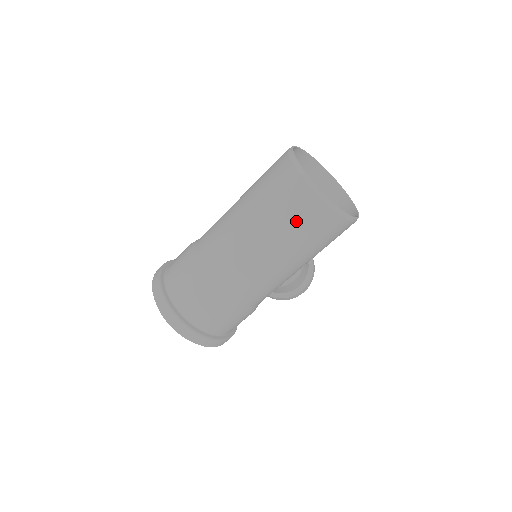
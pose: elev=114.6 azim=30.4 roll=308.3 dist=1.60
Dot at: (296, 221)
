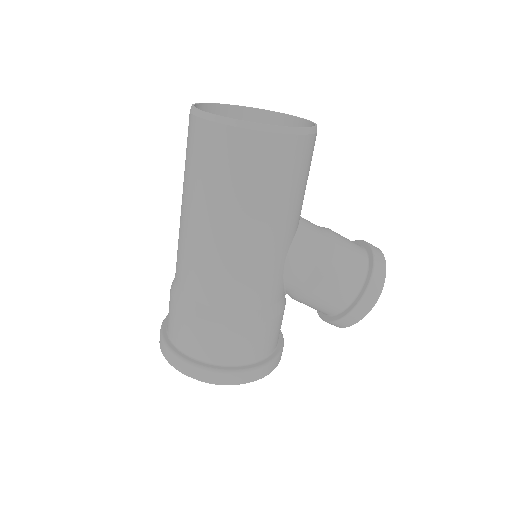
Dot at: (197, 163)
